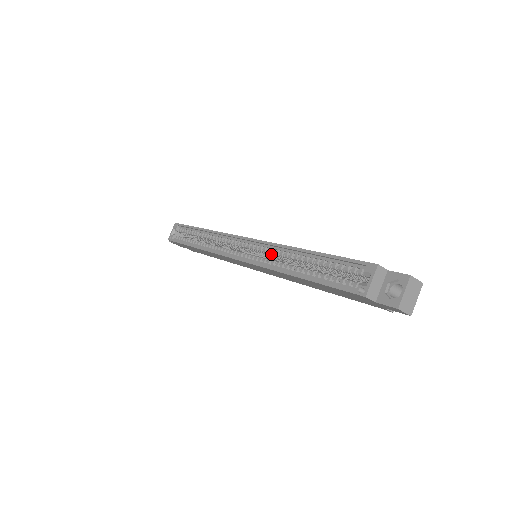
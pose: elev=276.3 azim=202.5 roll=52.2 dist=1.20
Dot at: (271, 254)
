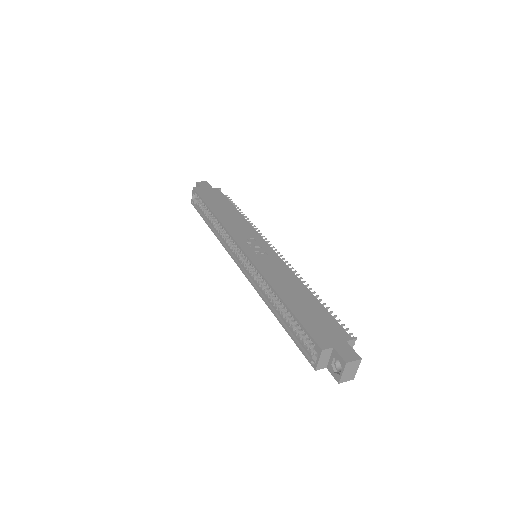
Dot at: (261, 276)
